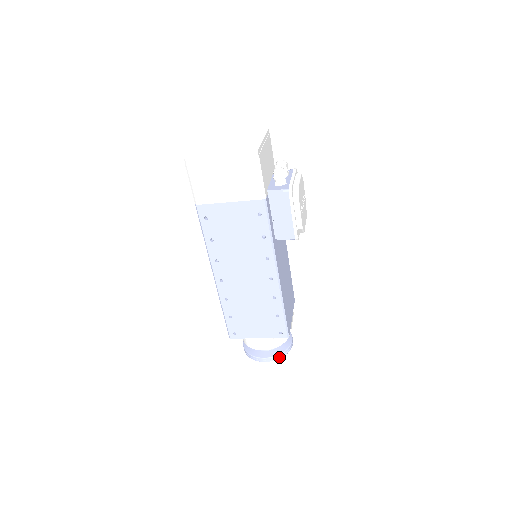
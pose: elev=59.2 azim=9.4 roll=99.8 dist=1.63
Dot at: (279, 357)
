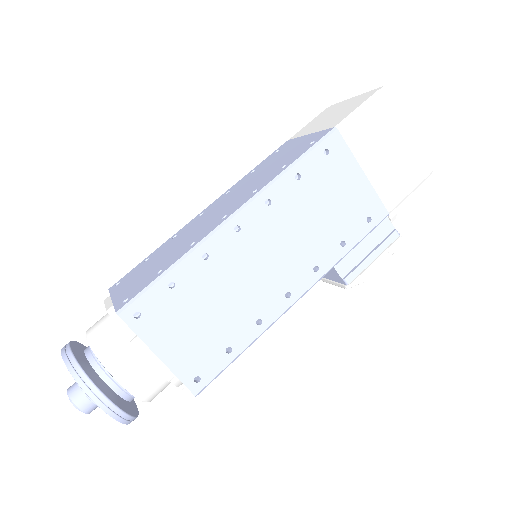
Dot at: (123, 418)
